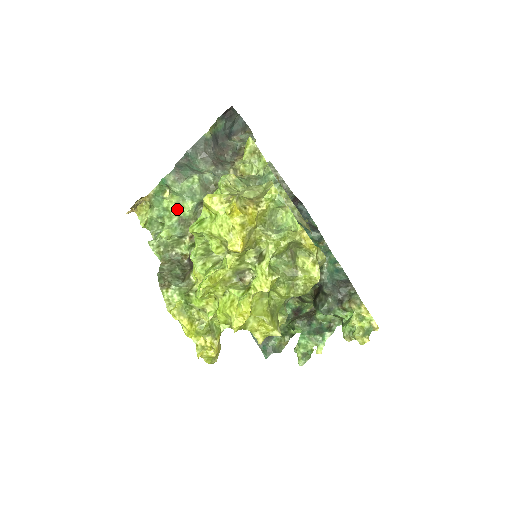
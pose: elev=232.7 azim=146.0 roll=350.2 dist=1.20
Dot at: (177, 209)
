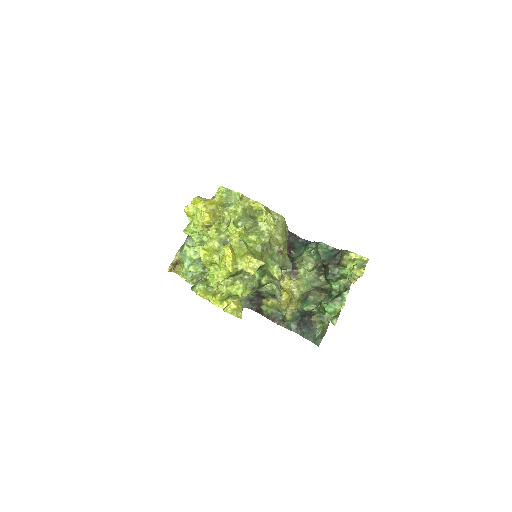
Dot at: (197, 255)
